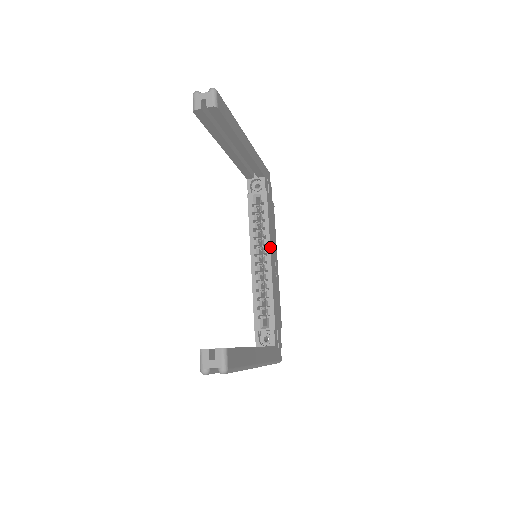
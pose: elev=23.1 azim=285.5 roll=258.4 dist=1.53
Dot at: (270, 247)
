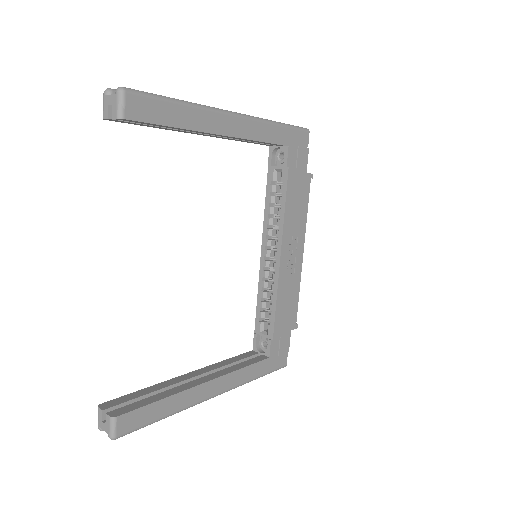
Dot at: (282, 242)
